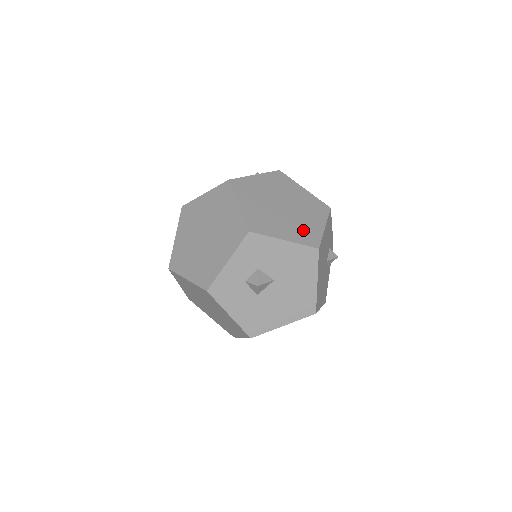
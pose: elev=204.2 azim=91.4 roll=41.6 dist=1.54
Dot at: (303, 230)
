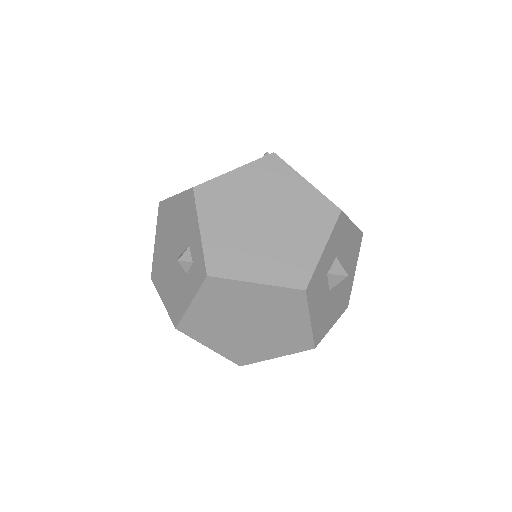
Dot at: occluded
